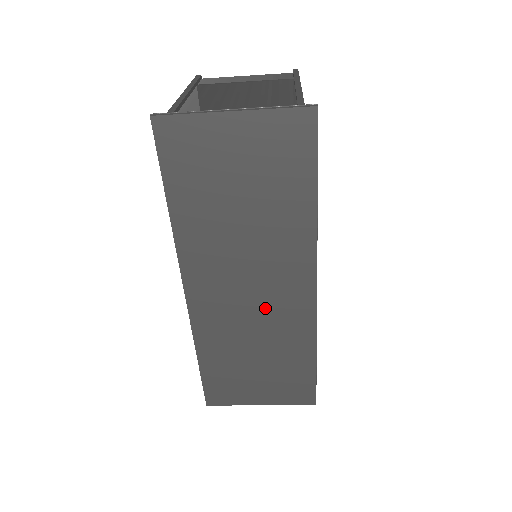
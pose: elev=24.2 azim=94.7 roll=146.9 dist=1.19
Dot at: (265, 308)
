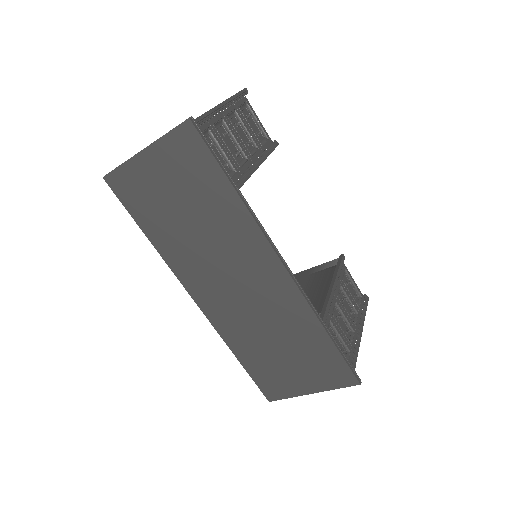
Dot at: (257, 298)
